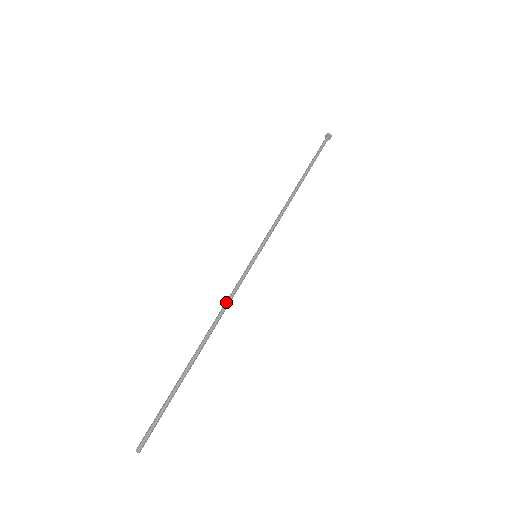
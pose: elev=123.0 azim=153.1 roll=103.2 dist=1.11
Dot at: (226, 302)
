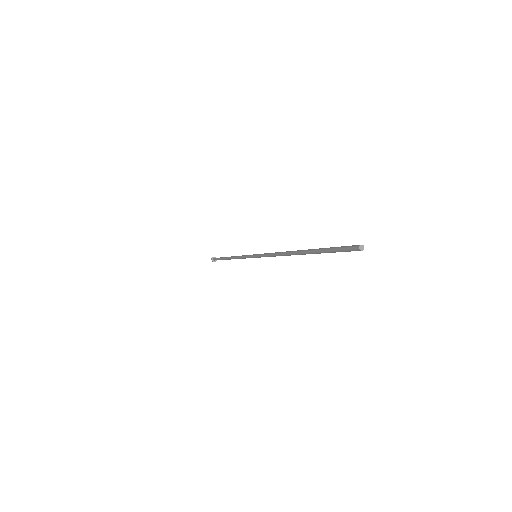
Dot at: (274, 254)
